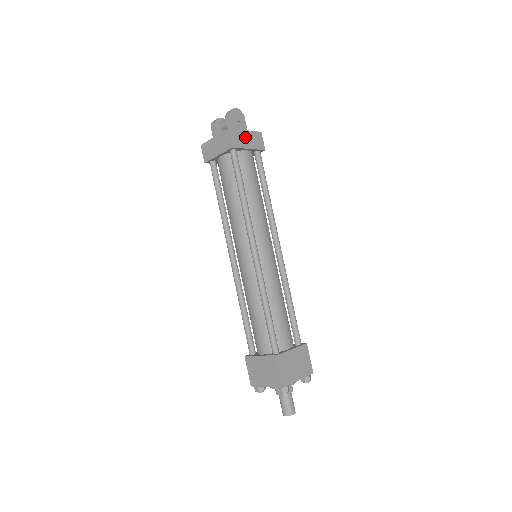
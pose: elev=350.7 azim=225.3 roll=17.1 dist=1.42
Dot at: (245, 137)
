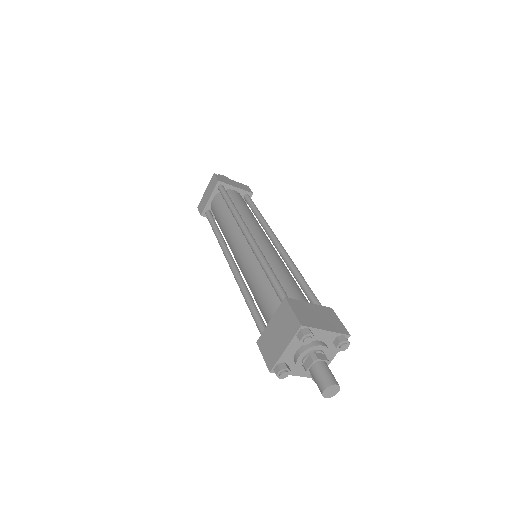
Dot at: (231, 182)
